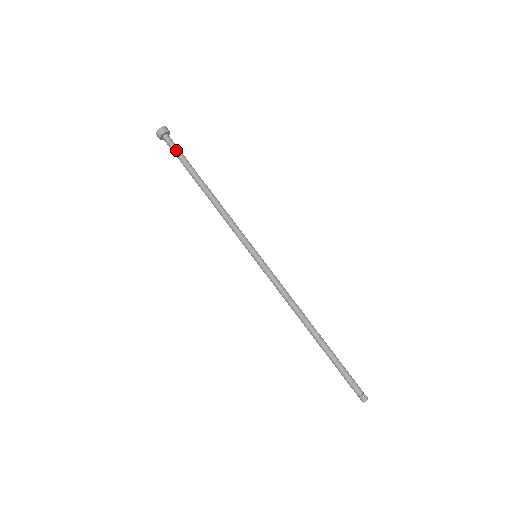
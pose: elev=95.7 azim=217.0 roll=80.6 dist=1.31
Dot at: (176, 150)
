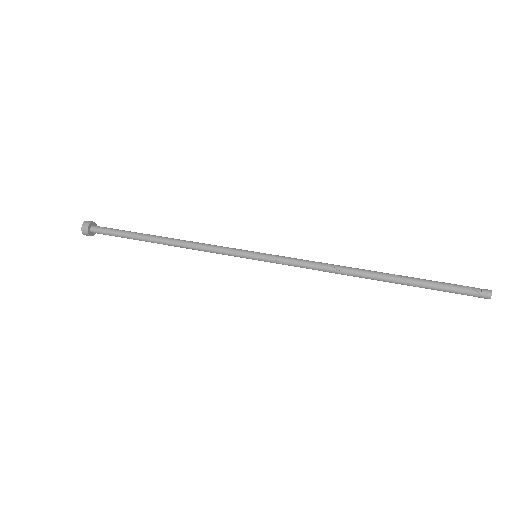
Dot at: occluded
